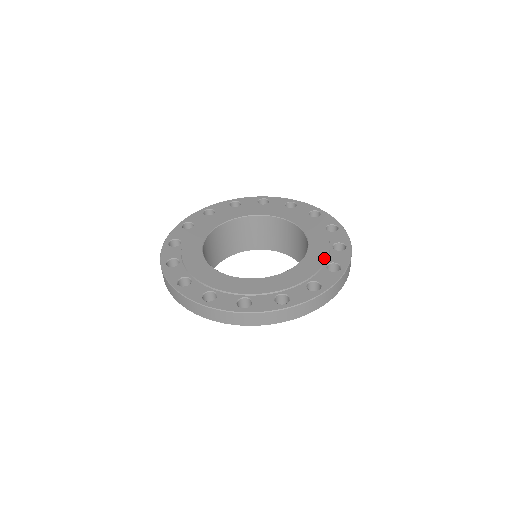
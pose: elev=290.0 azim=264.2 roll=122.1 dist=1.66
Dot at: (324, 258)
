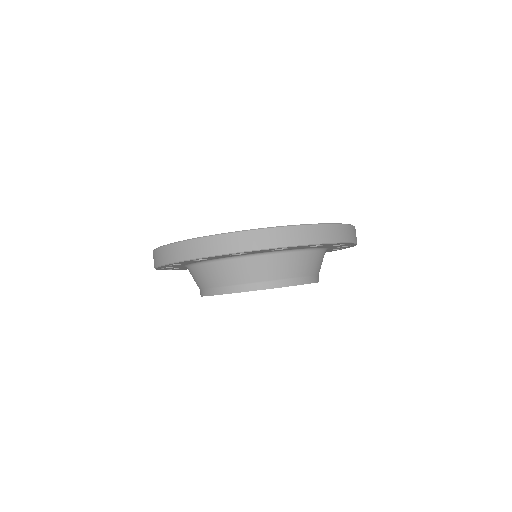
Dot at: occluded
